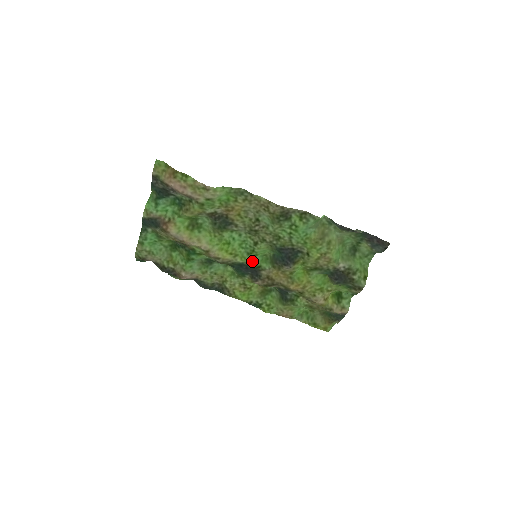
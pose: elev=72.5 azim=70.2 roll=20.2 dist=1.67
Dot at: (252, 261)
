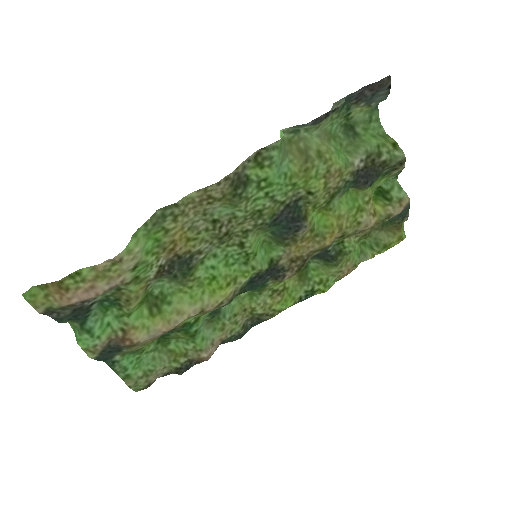
Dot at: (258, 266)
